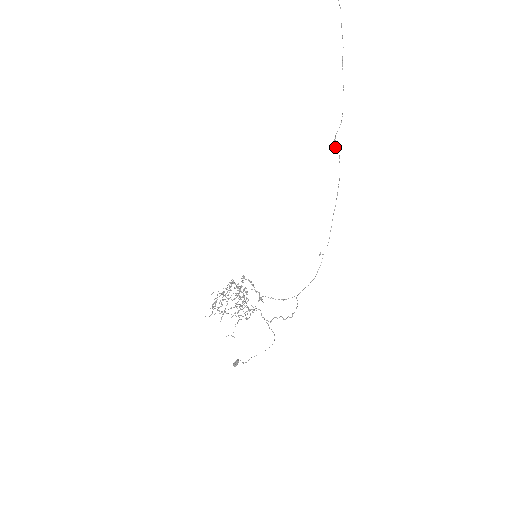
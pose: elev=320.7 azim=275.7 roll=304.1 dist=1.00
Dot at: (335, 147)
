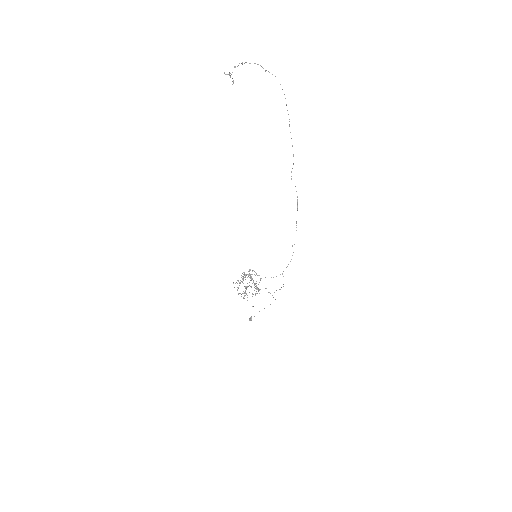
Dot at: occluded
